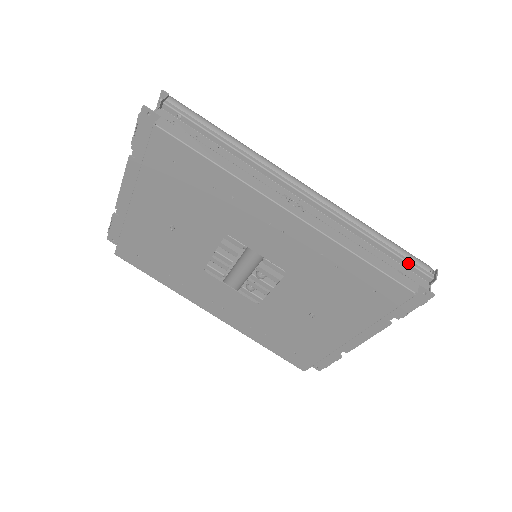
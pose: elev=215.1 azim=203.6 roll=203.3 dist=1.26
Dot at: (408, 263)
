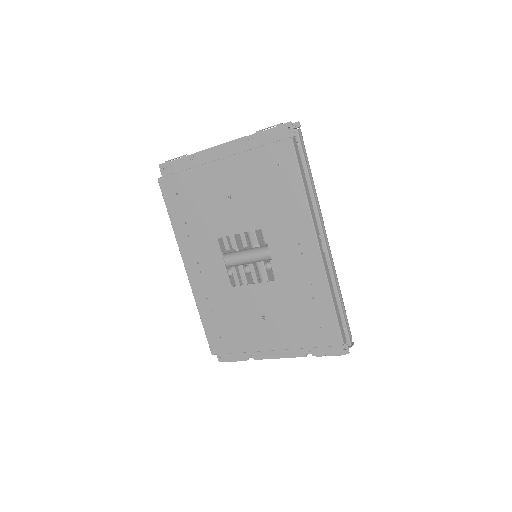
Dot at: (346, 326)
